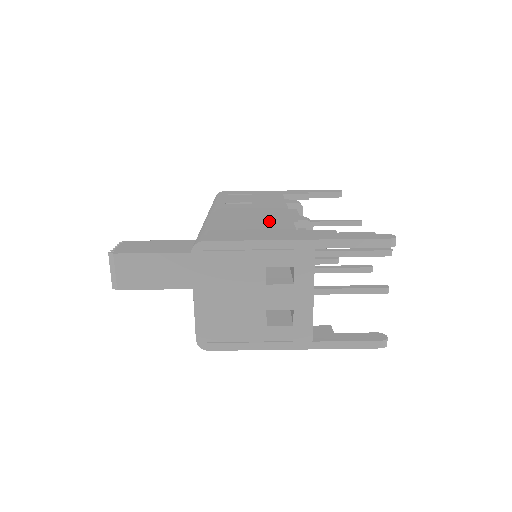
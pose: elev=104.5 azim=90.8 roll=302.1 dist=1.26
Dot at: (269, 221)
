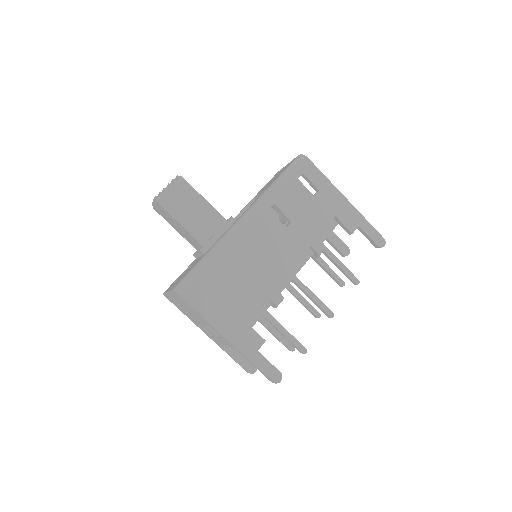
Dot at: (251, 287)
